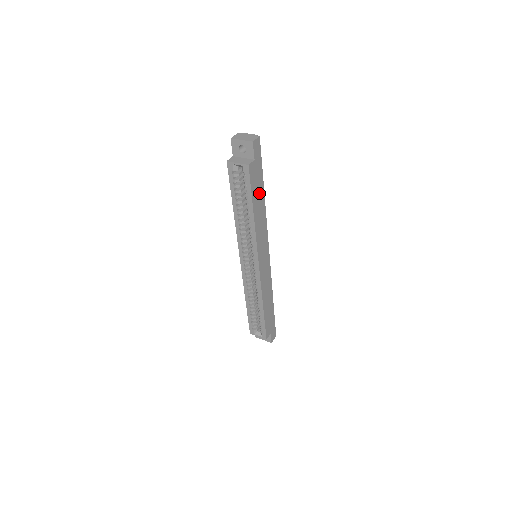
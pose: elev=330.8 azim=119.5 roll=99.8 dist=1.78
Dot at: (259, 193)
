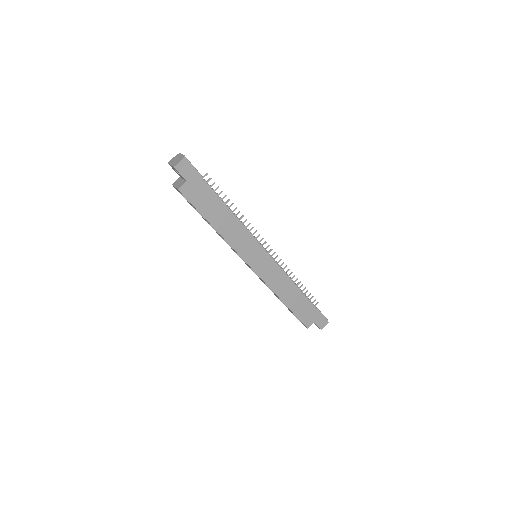
Dot at: (214, 206)
